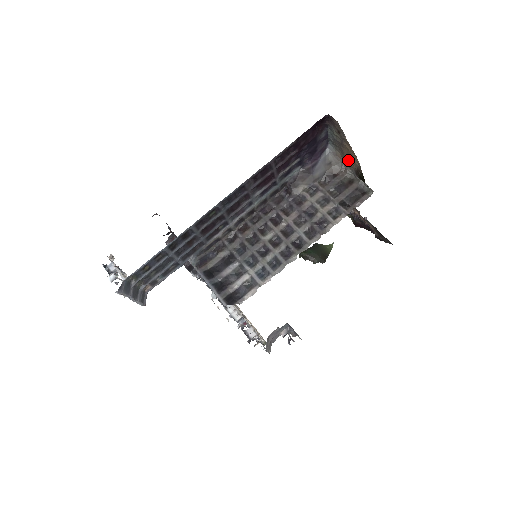
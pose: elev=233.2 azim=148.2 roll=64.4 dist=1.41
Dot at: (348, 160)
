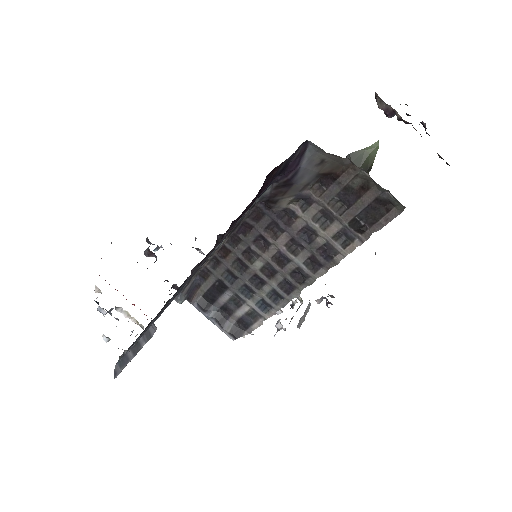
Dot at: occluded
